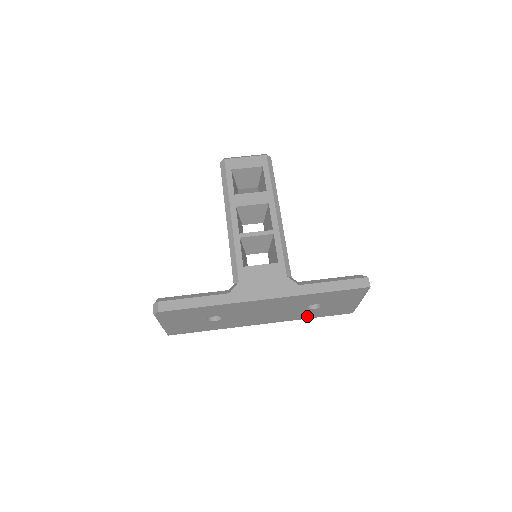
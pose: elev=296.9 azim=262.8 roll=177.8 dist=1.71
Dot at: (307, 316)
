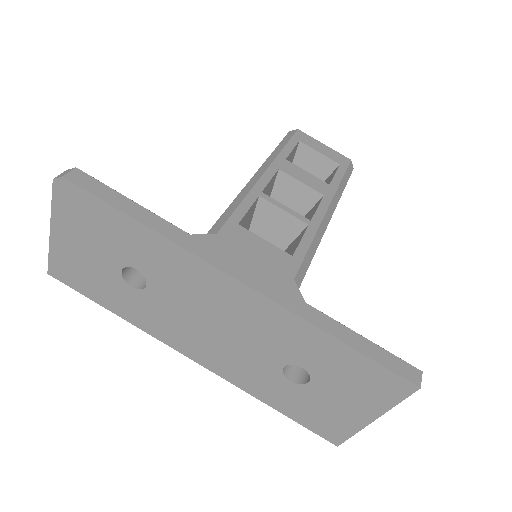
Dot at: (268, 395)
